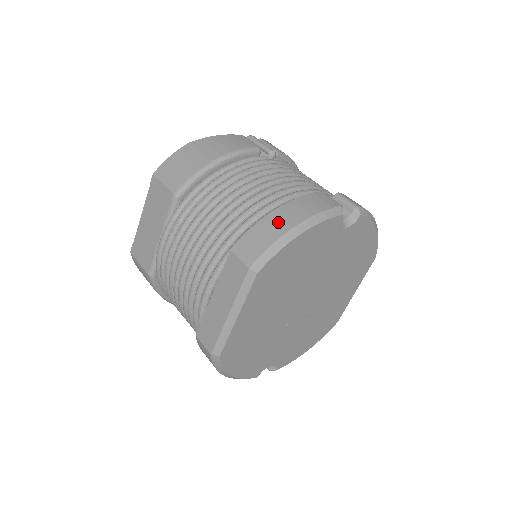
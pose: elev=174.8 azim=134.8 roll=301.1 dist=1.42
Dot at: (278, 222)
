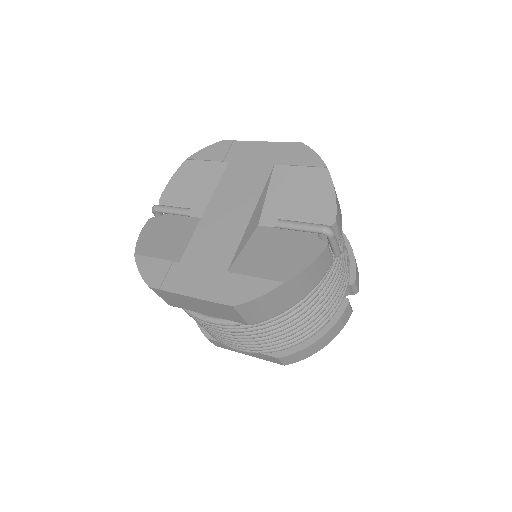
Dot at: (317, 347)
